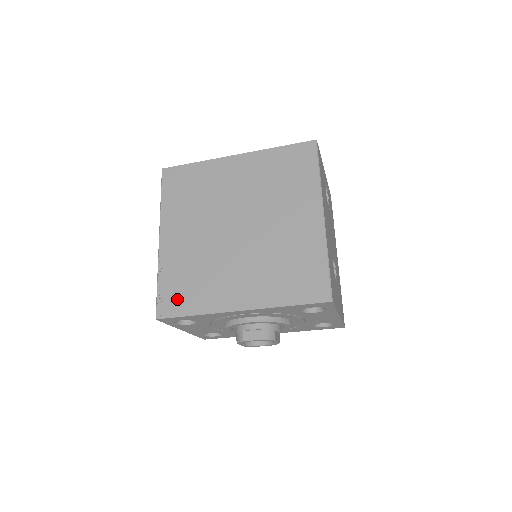
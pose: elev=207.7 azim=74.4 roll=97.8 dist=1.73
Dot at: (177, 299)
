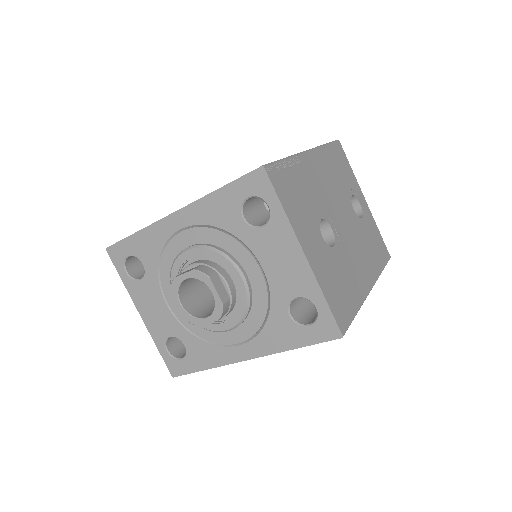
Dot at: occluded
